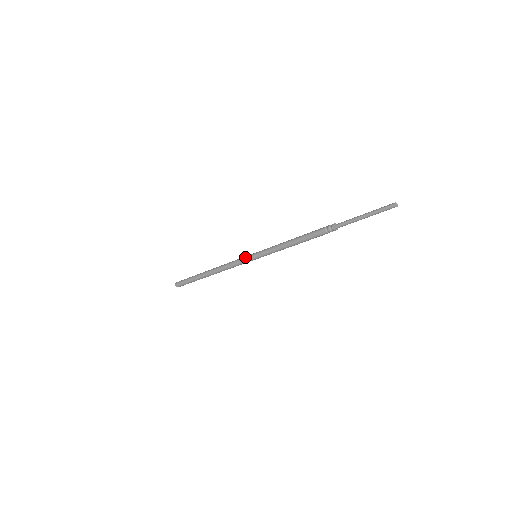
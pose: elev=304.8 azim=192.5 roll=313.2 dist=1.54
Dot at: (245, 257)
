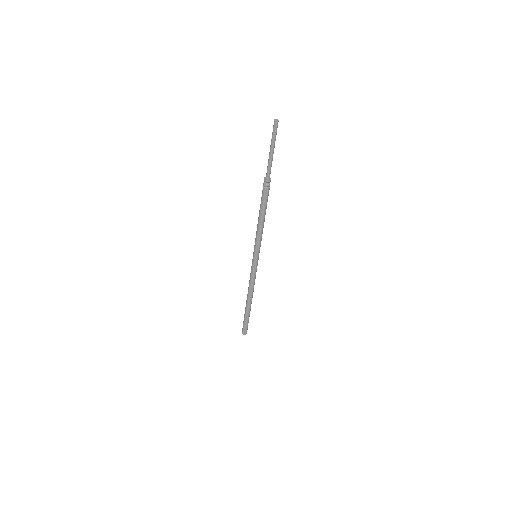
Dot at: occluded
